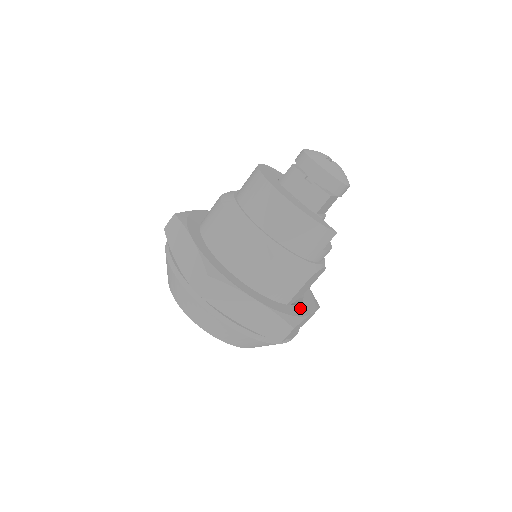
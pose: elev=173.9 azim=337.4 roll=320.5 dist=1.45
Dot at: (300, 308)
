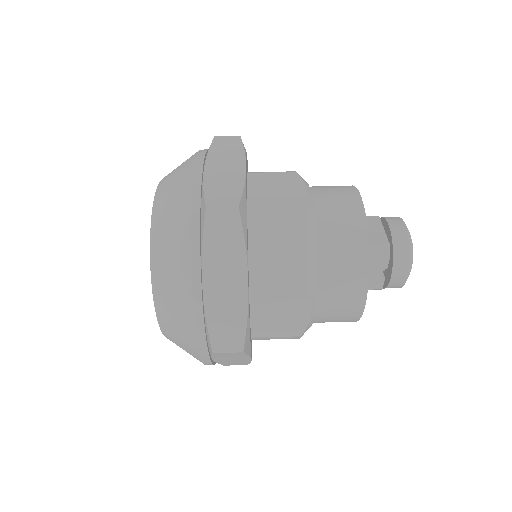
Dot at: occluded
